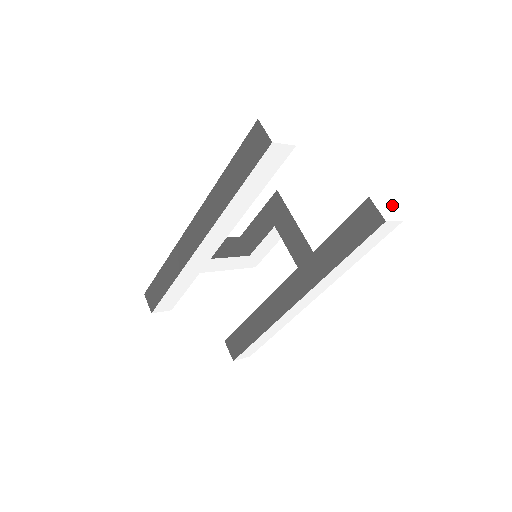
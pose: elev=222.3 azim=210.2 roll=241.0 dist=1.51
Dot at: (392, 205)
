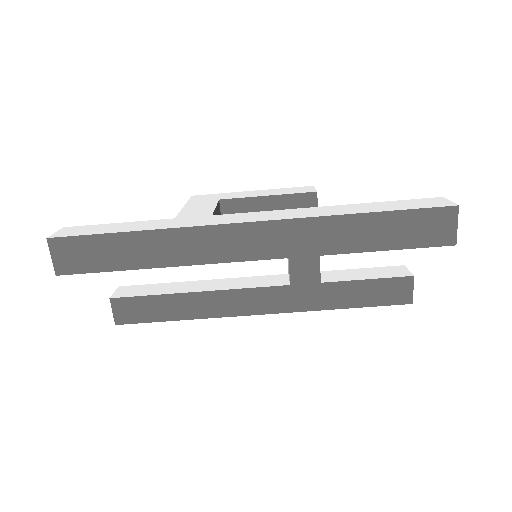
Dot at: occluded
